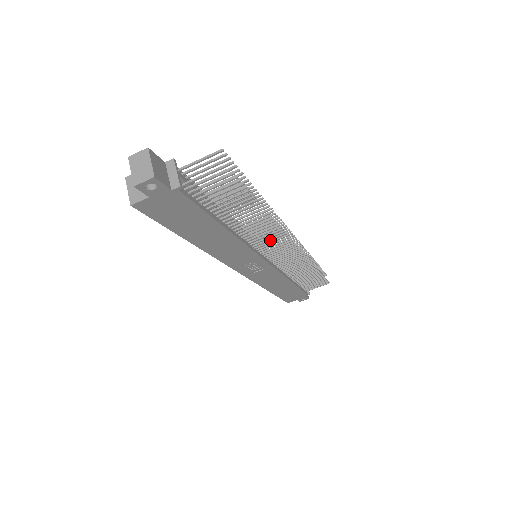
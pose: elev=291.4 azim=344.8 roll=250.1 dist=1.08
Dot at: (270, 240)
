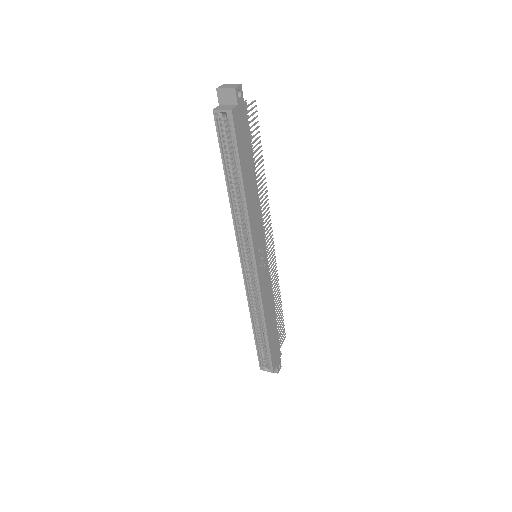
Dot at: occluded
